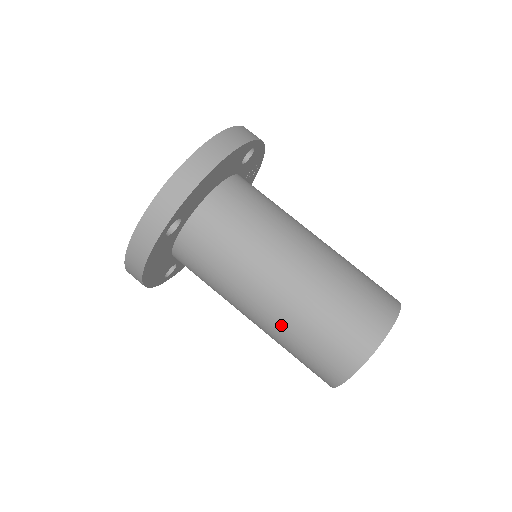
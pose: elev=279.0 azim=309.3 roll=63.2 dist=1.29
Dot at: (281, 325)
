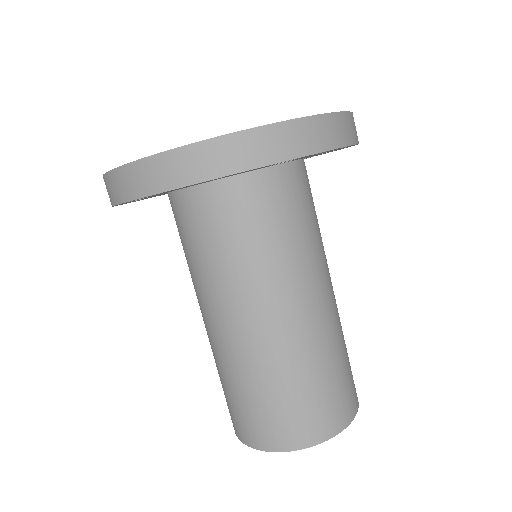
Dot at: occluded
